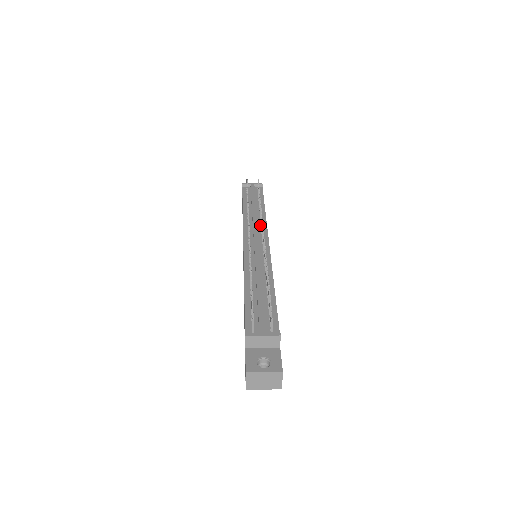
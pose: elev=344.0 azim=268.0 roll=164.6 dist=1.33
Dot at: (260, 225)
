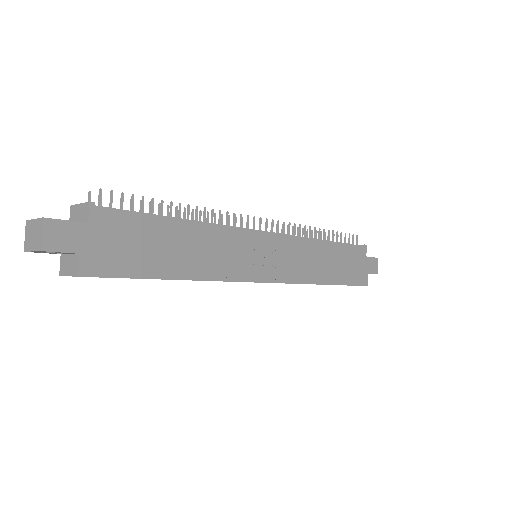
Dot at: occluded
